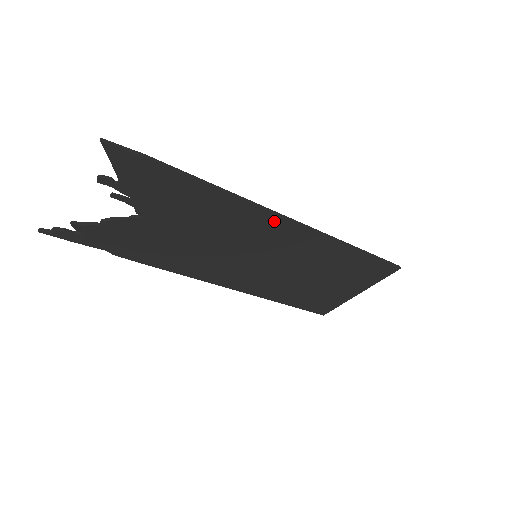
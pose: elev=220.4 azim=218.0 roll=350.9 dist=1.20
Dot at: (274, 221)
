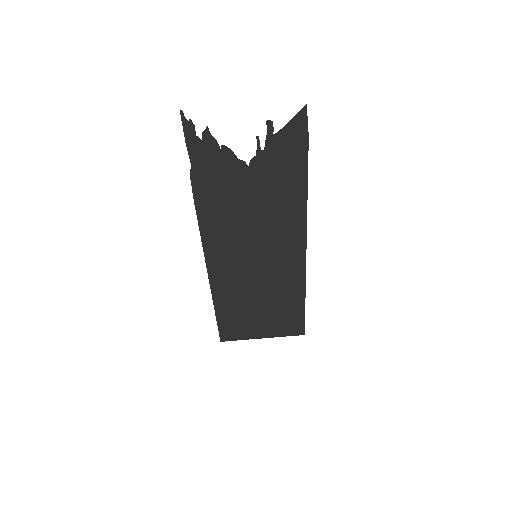
Dot at: (300, 240)
